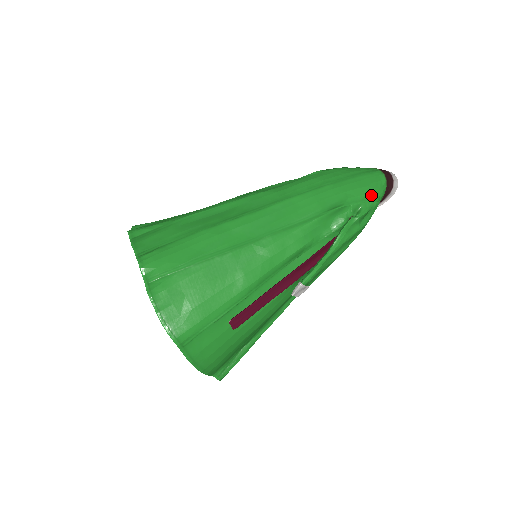
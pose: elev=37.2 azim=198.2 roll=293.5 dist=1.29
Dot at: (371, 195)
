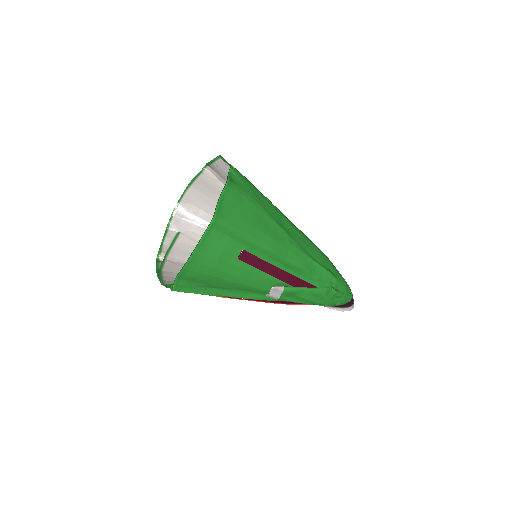
Dot at: (346, 292)
